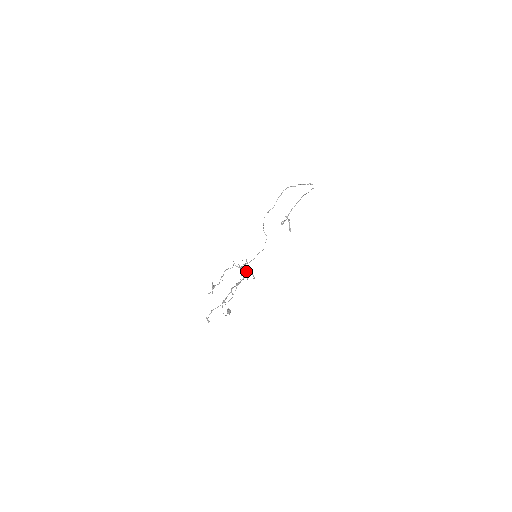
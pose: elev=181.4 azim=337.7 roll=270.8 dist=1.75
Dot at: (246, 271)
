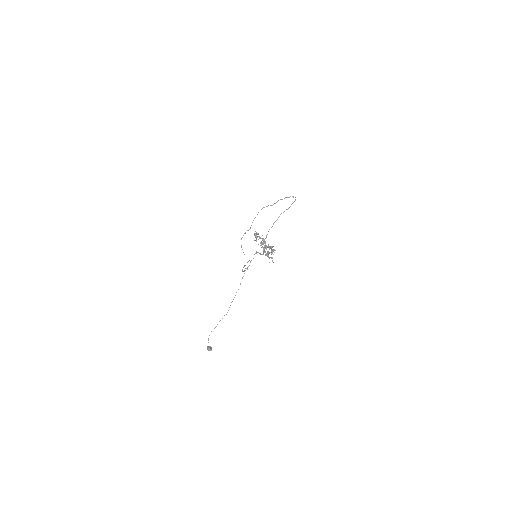
Dot at: occluded
